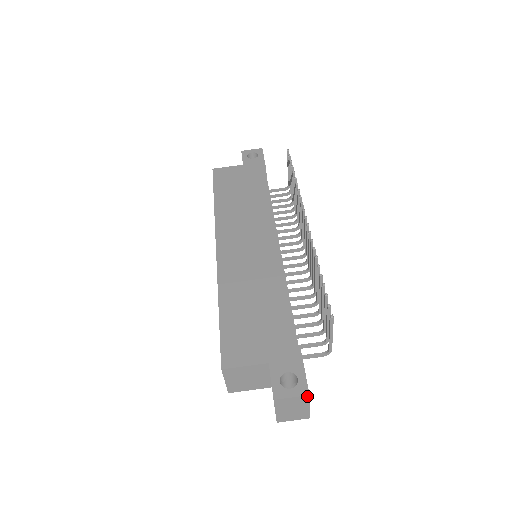
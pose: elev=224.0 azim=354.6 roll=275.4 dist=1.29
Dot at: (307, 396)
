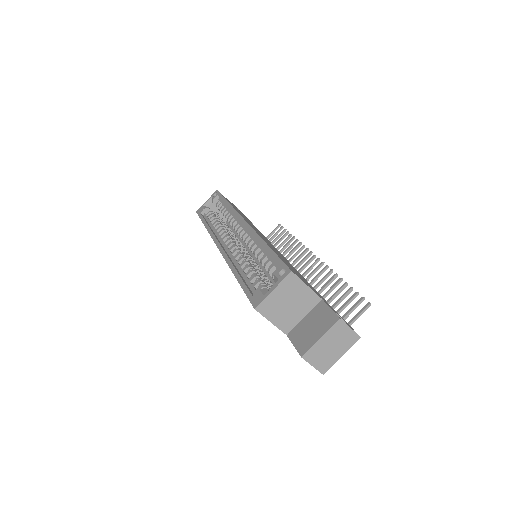
Dot at: (358, 337)
